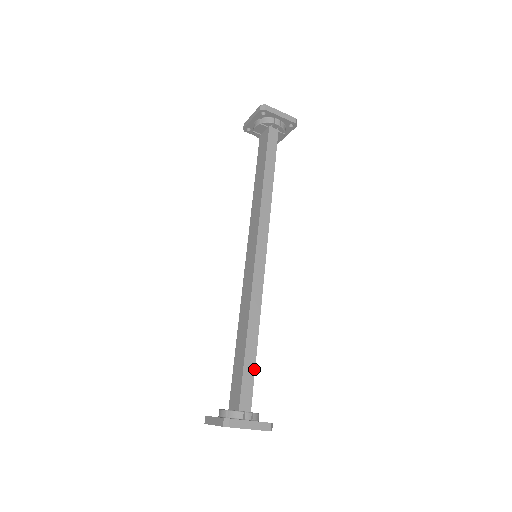
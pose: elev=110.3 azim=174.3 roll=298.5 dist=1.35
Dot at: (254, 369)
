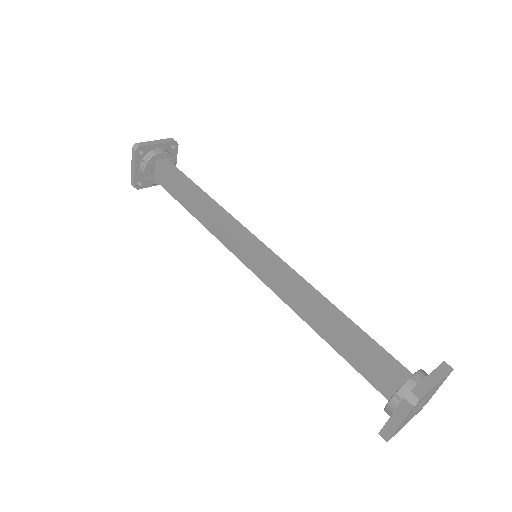
Dot at: (369, 337)
